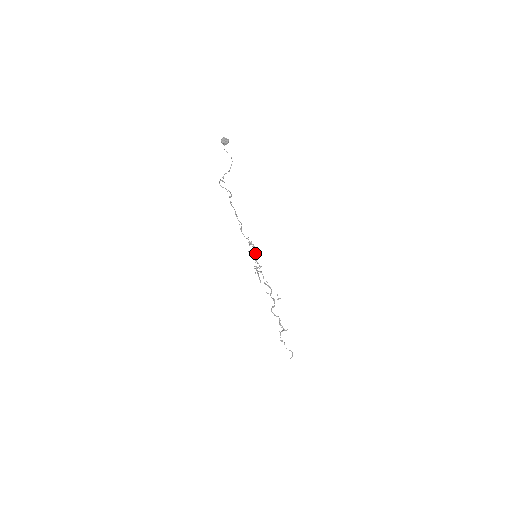
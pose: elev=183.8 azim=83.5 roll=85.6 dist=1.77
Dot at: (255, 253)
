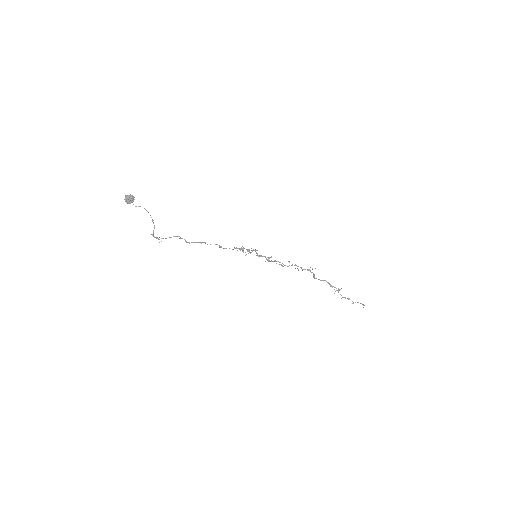
Dot at: (255, 251)
